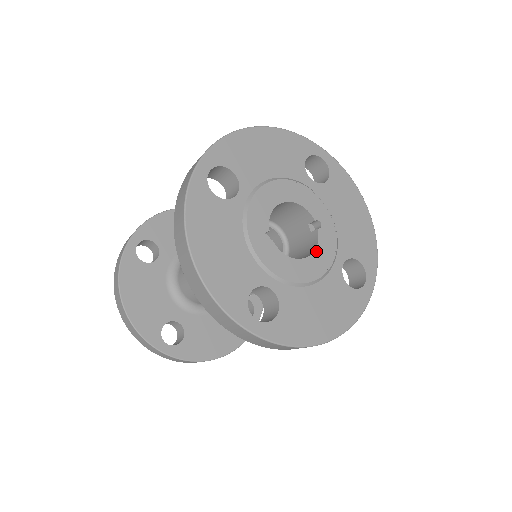
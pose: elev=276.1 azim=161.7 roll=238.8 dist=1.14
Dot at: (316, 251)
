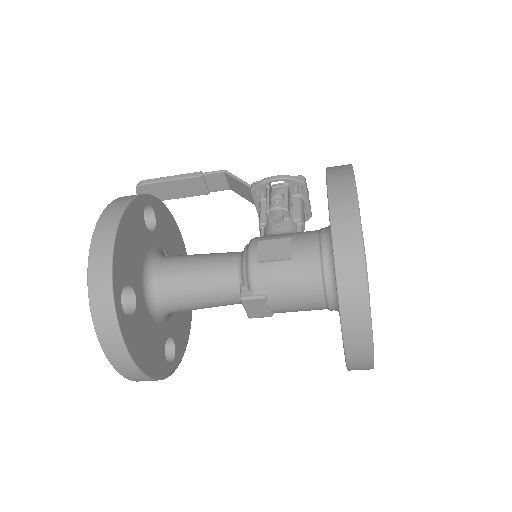
Dot at: occluded
